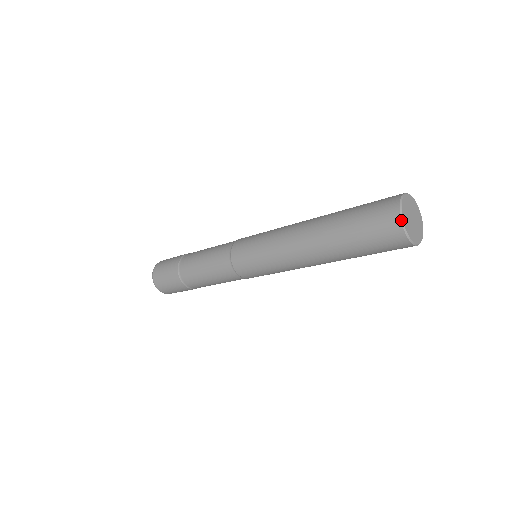
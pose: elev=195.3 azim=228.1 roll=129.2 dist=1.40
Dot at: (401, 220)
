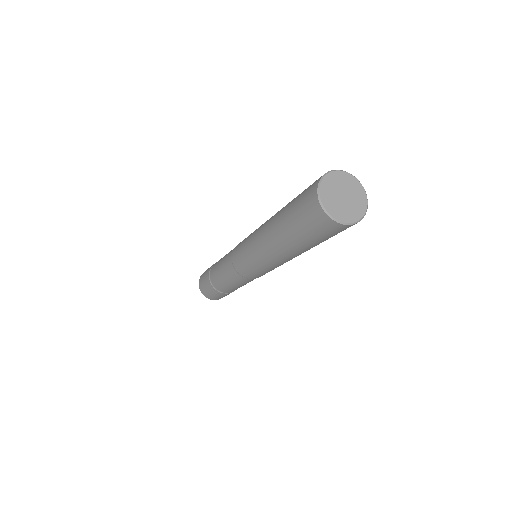
Dot at: (318, 195)
